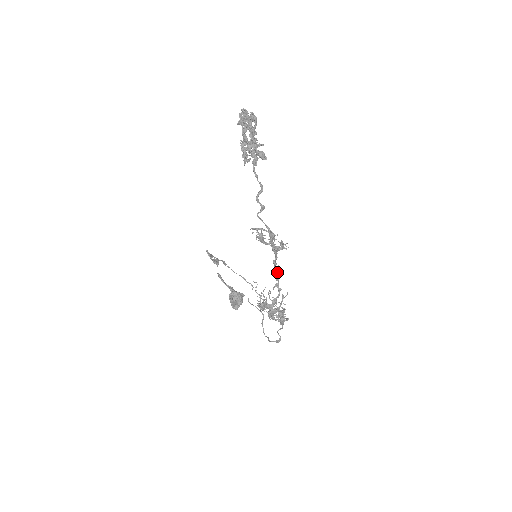
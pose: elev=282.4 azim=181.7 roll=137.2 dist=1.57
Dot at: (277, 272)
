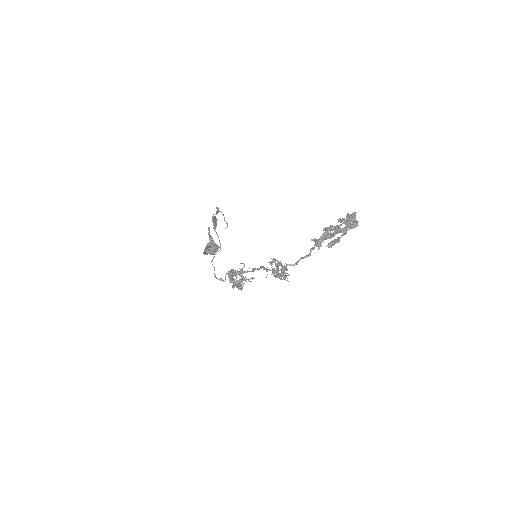
Dot at: (262, 267)
